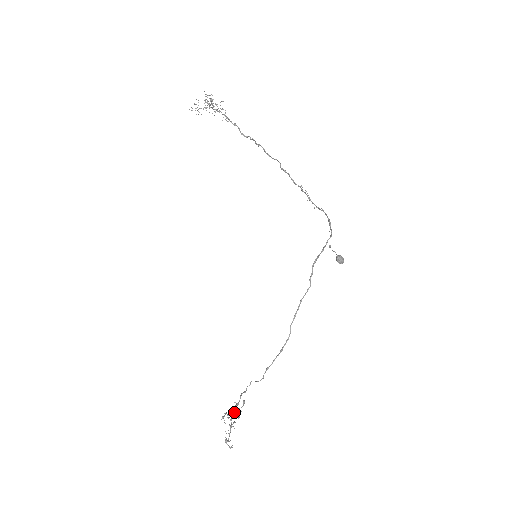
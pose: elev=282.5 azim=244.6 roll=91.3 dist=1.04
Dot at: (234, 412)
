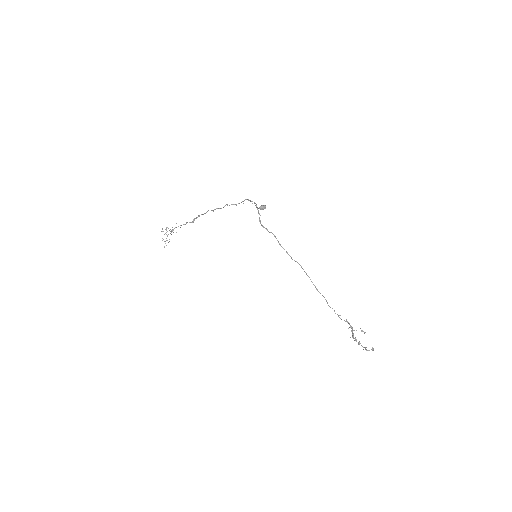
Dot at: occluded
